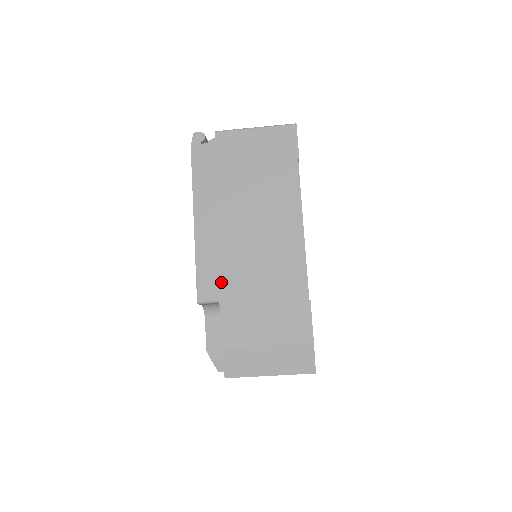
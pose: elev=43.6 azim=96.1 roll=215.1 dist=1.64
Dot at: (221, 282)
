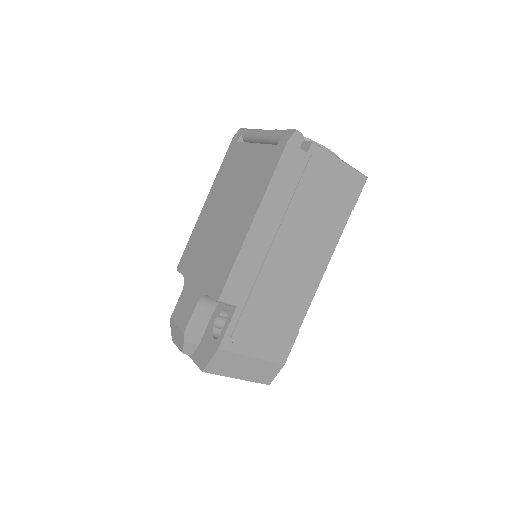
Dot at: (246, 290)
